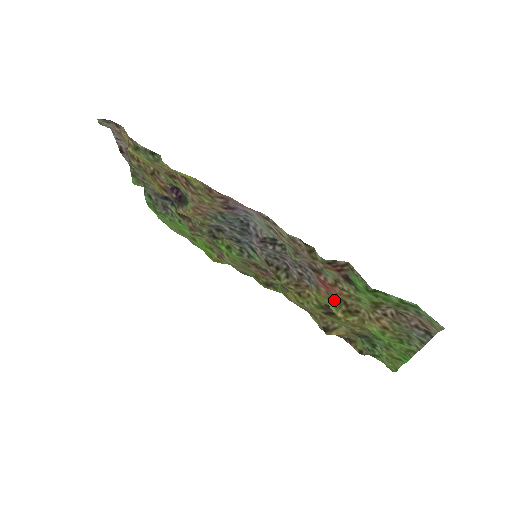
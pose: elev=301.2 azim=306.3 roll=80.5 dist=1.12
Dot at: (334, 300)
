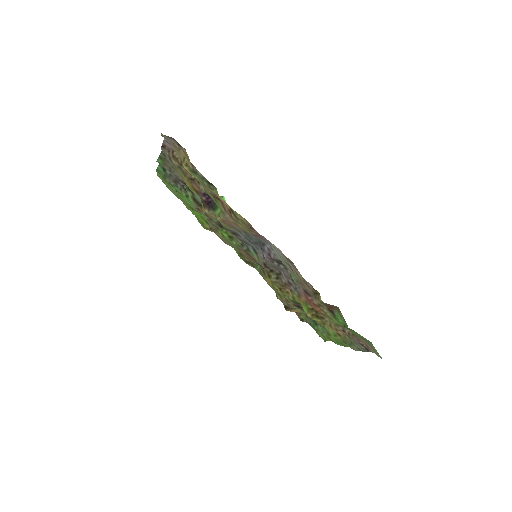
Dot at: (309, 307)
